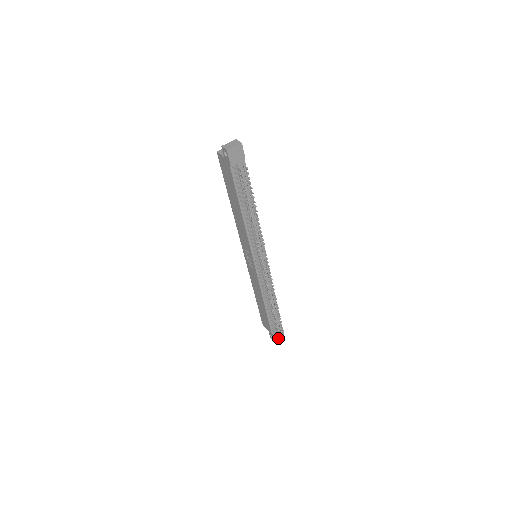
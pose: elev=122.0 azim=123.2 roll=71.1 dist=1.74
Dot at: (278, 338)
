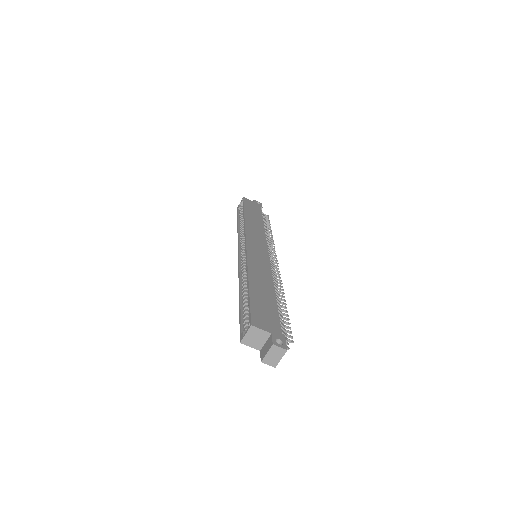
Dot at: occluded
